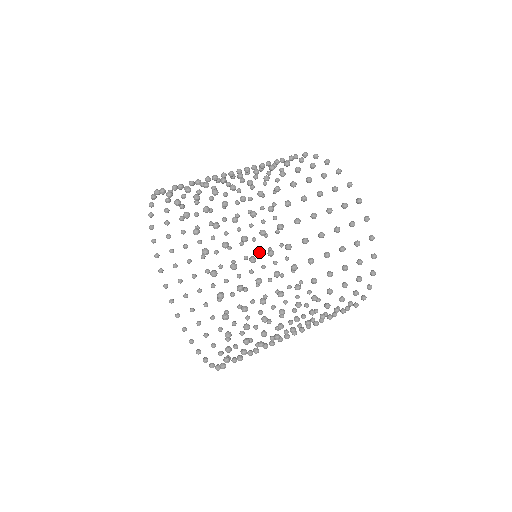
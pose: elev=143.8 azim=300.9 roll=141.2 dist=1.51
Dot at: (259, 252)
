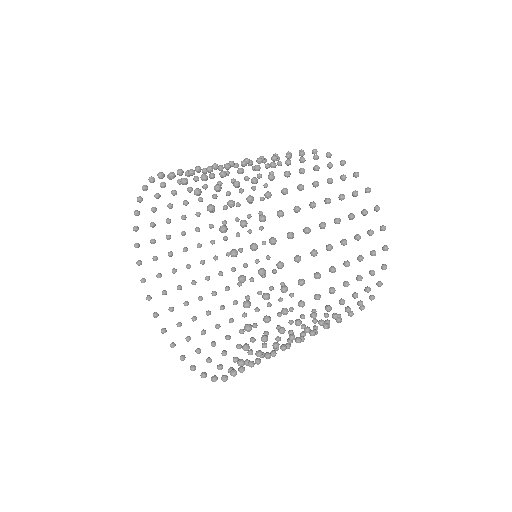
Dot at: (242, 249)
